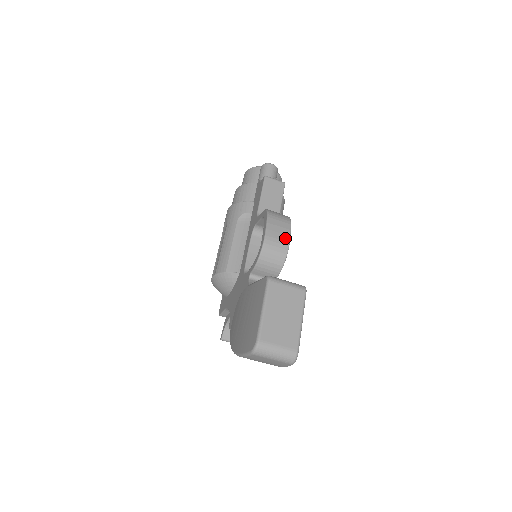
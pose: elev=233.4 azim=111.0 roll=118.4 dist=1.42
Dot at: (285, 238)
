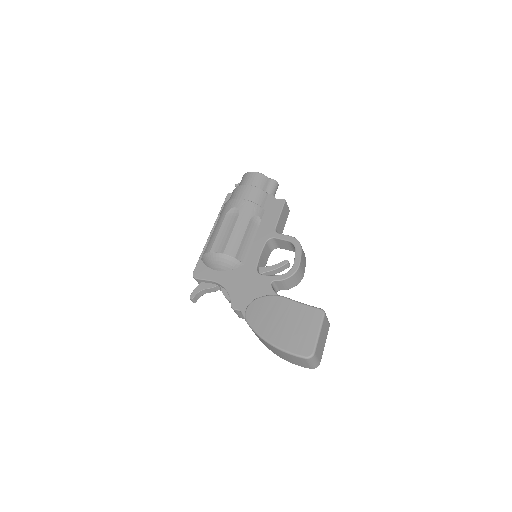
Dot at: (304, 269)
